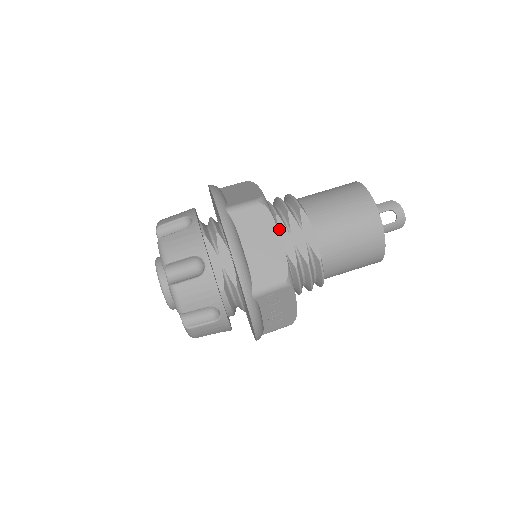
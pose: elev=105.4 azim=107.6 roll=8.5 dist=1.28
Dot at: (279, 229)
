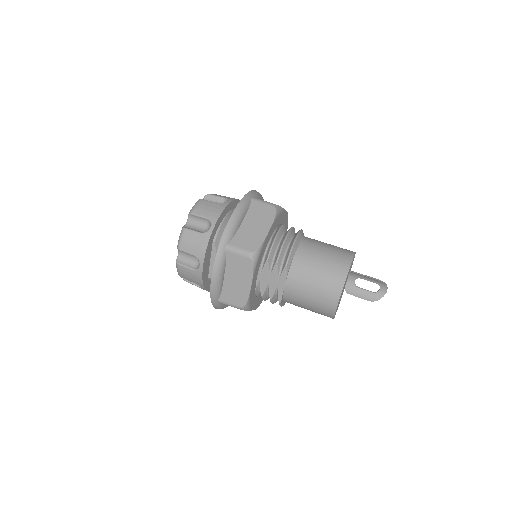
Dot at: (264, 269)
